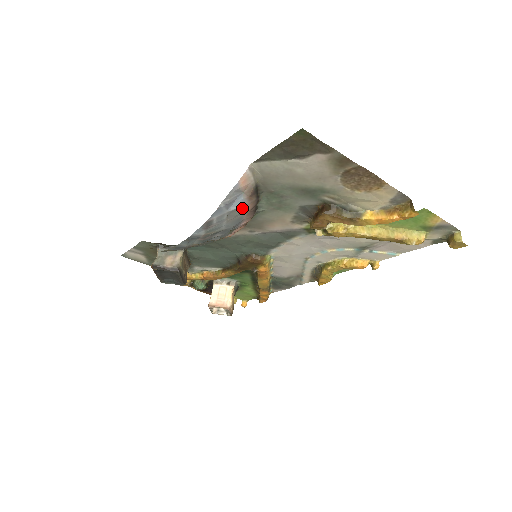
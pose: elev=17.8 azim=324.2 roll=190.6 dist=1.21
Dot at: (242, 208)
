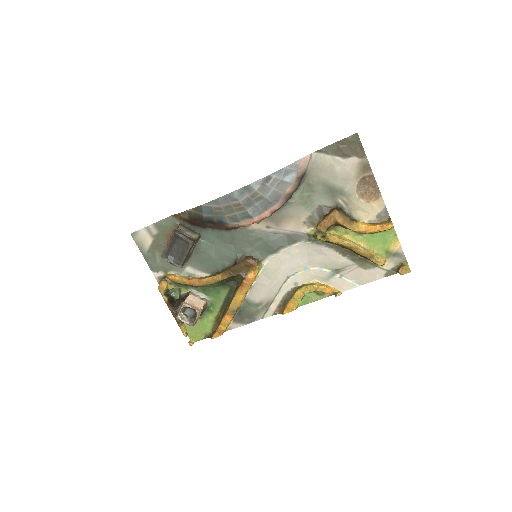
Dot at: (288, 185)
